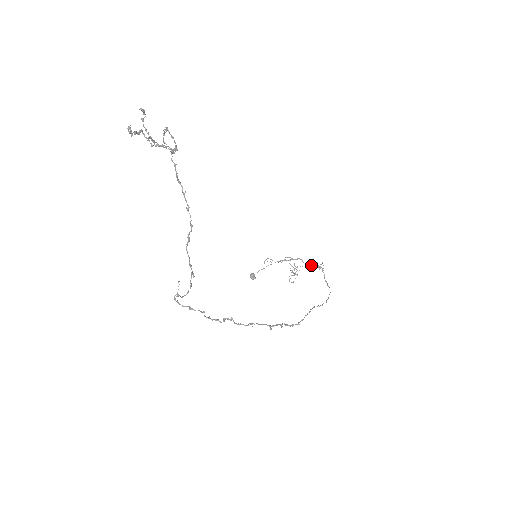
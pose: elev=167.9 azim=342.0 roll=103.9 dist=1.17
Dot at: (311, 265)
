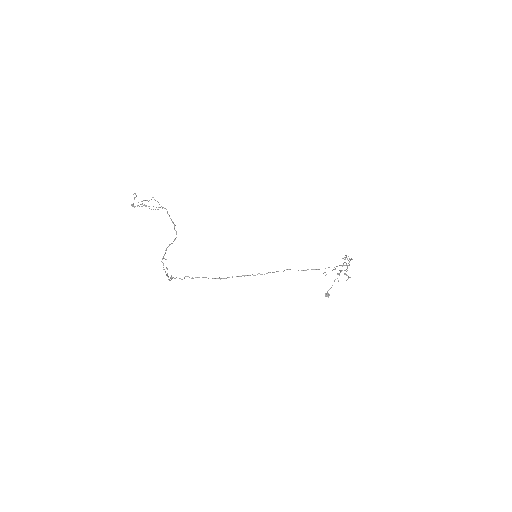
Dot at: (349, 262)
